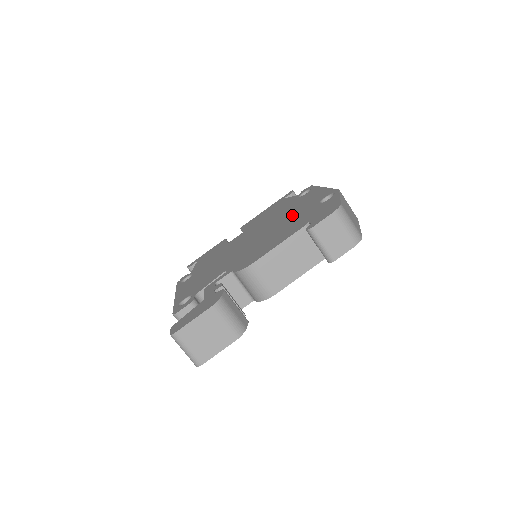
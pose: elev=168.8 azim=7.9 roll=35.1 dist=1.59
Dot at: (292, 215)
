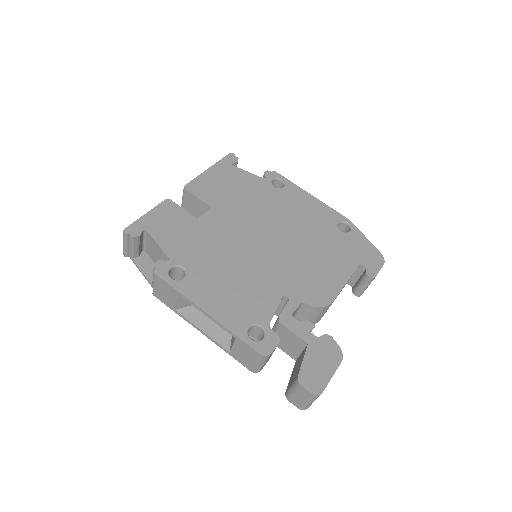
Dot at: (308, 229)
